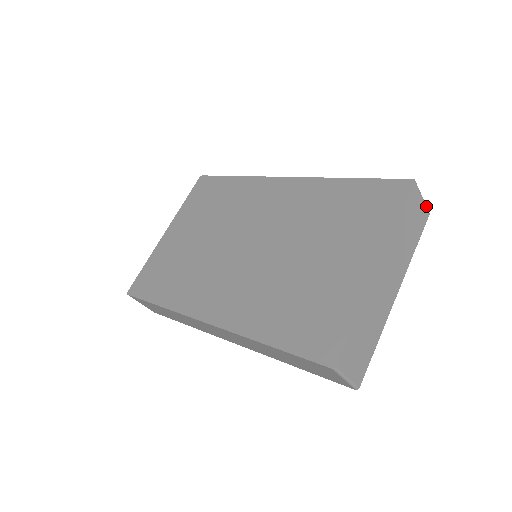
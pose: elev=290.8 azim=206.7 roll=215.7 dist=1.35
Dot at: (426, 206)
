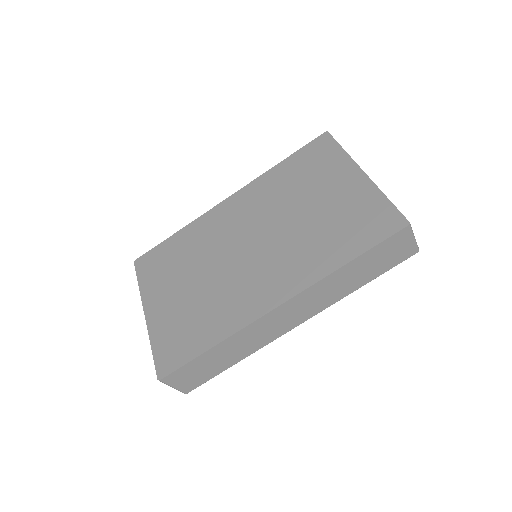
Dot at: occluded
